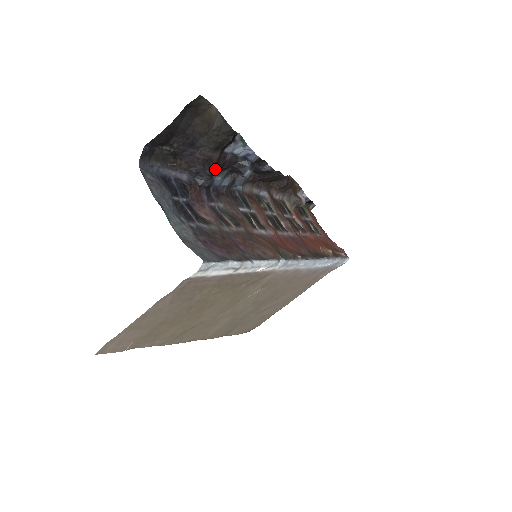
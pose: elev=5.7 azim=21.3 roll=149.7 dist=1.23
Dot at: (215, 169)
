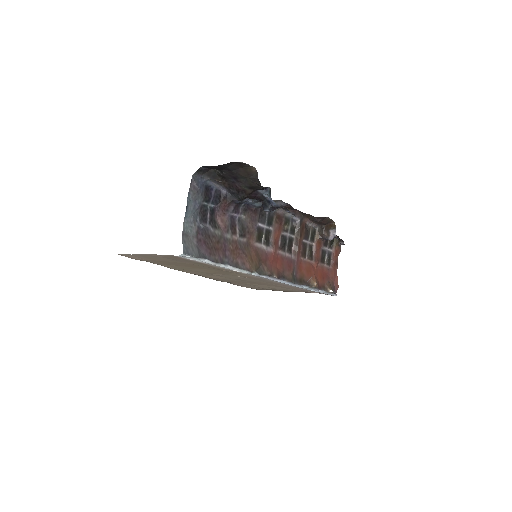
Dot at: (246, 197)
